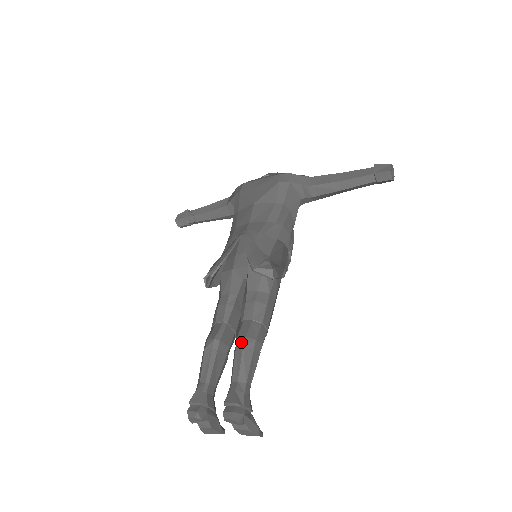
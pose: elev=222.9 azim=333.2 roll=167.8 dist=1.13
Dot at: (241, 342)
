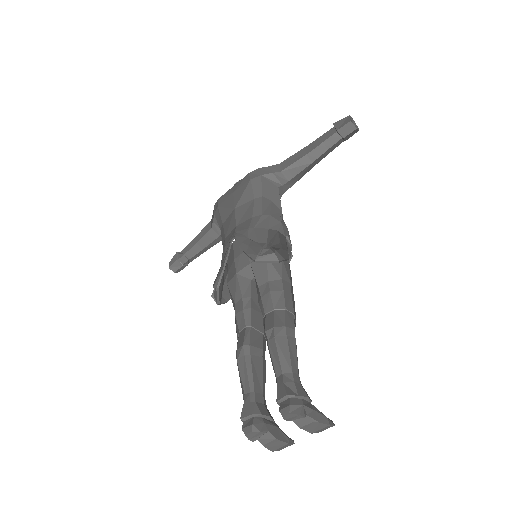
Dot at: (271, 334)
